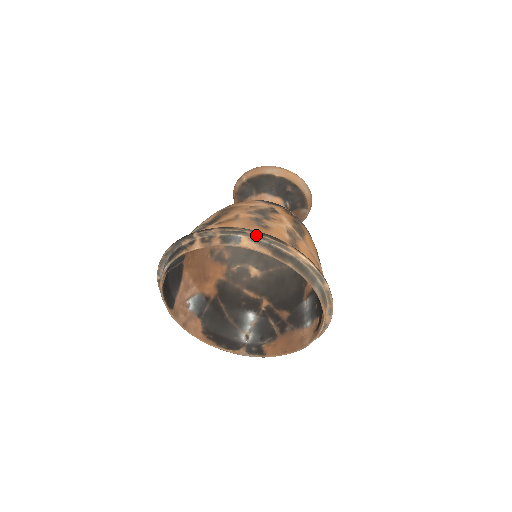
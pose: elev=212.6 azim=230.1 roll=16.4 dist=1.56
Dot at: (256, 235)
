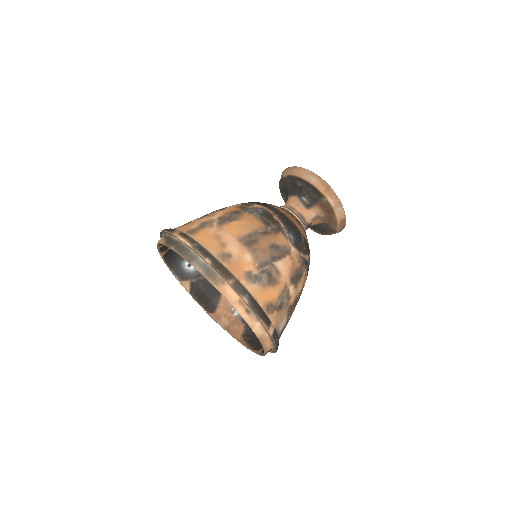
Dot at: (164, 232)
